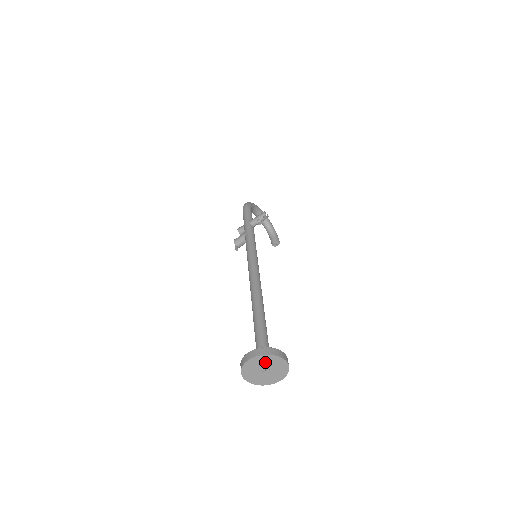
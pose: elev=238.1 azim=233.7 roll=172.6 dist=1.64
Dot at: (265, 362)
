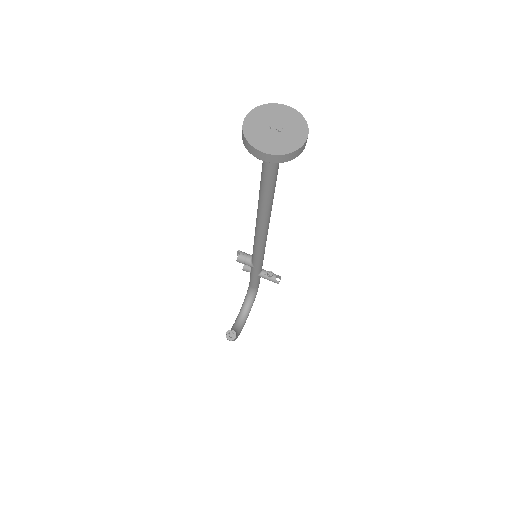
Dot at: (290, 122)
